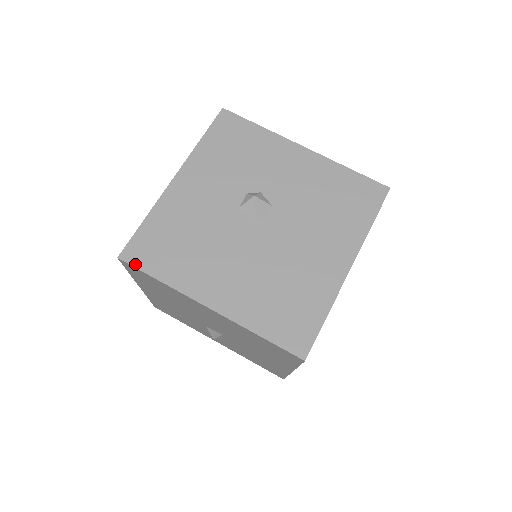
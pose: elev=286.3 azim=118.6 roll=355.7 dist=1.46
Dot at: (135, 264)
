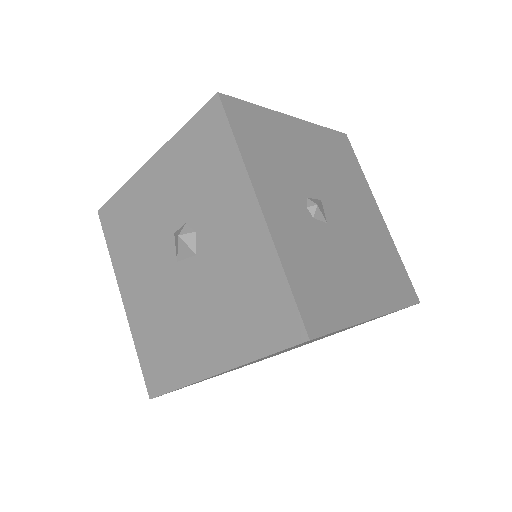
Dot at: (103, 225)
